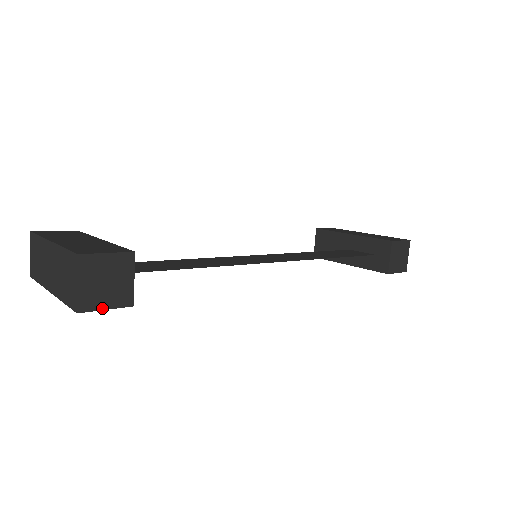
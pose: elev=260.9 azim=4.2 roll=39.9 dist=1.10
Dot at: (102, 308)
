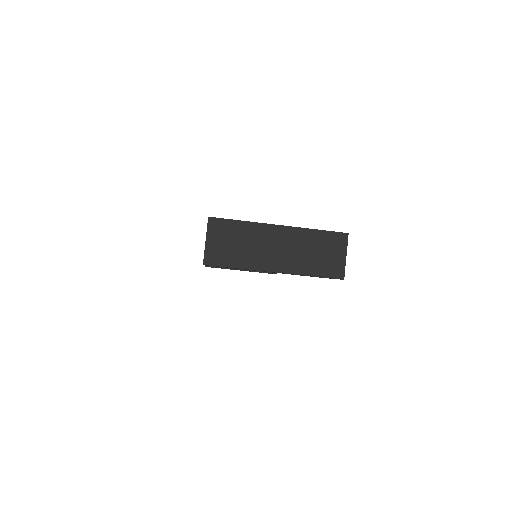
Dot at: occluded
